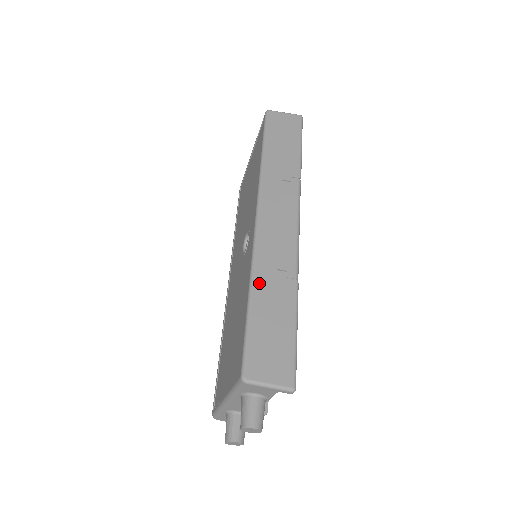
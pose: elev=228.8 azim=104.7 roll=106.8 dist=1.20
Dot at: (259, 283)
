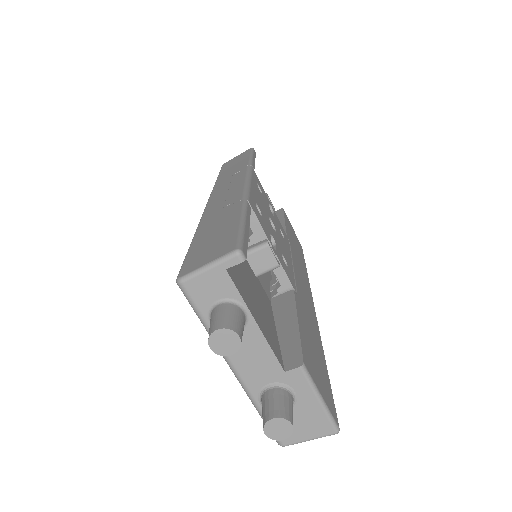
Dot at: (204, 224)
